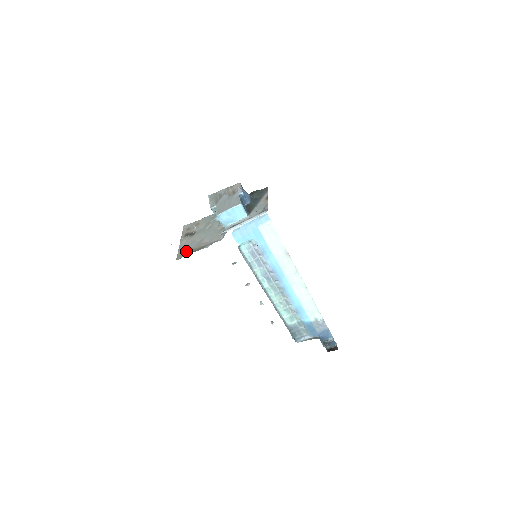
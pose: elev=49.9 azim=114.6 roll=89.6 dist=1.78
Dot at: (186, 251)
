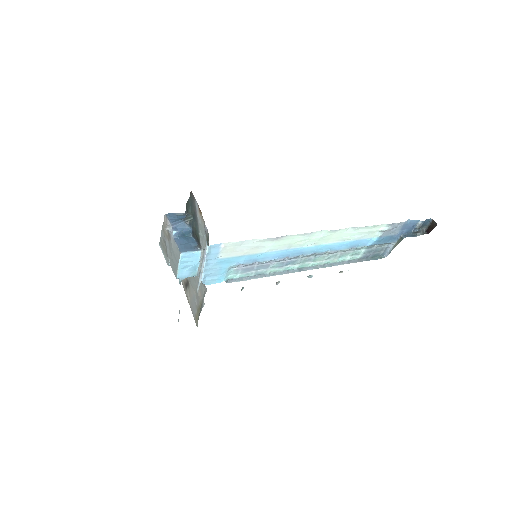
Dot at: (196, 313)
